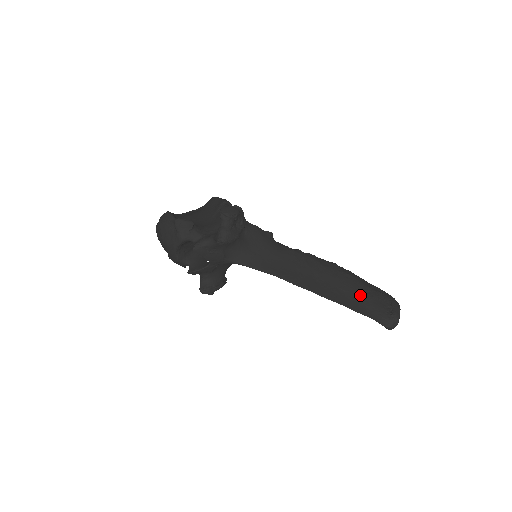
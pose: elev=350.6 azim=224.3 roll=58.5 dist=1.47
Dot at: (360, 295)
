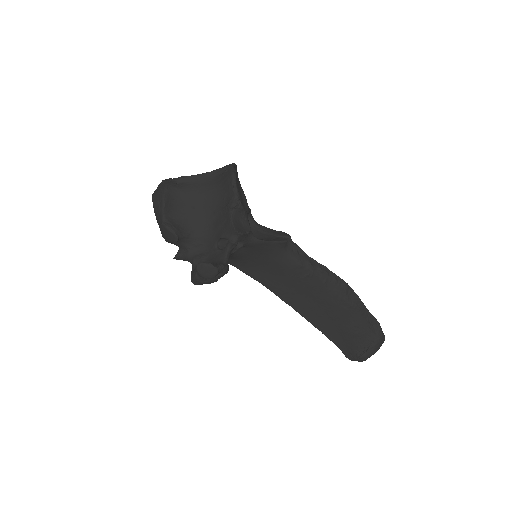
Dot at: (345, 327)
